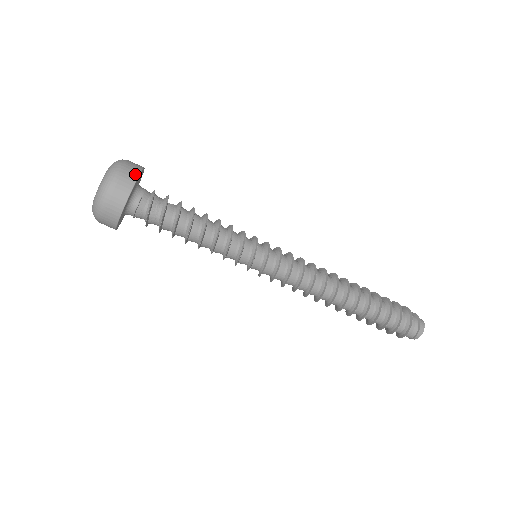
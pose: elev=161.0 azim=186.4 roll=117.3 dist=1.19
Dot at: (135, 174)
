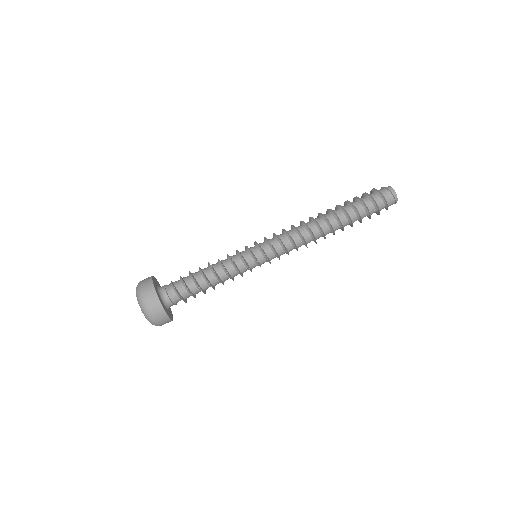
Dot at: occluded
